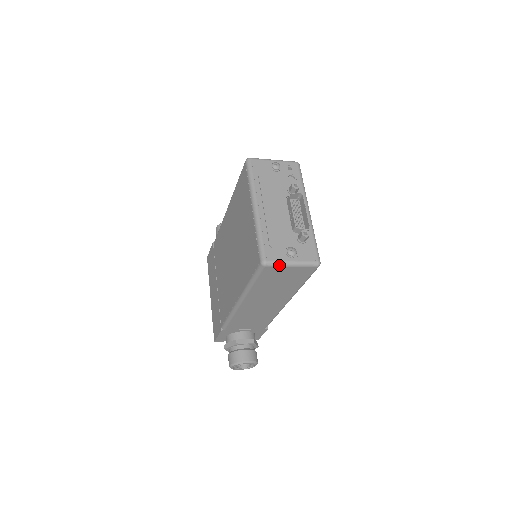
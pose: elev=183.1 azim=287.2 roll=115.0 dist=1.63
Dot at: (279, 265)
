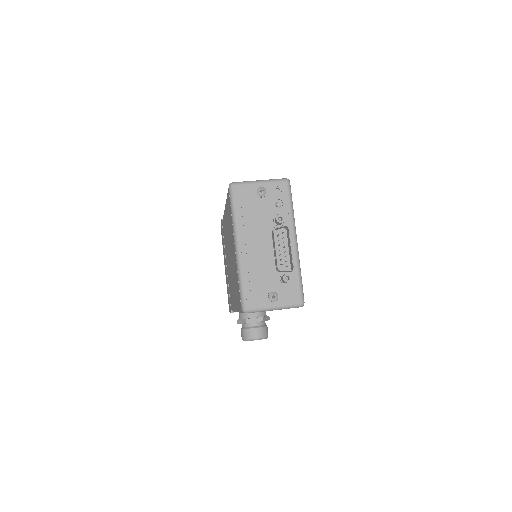
Dot at: (260, 311)
